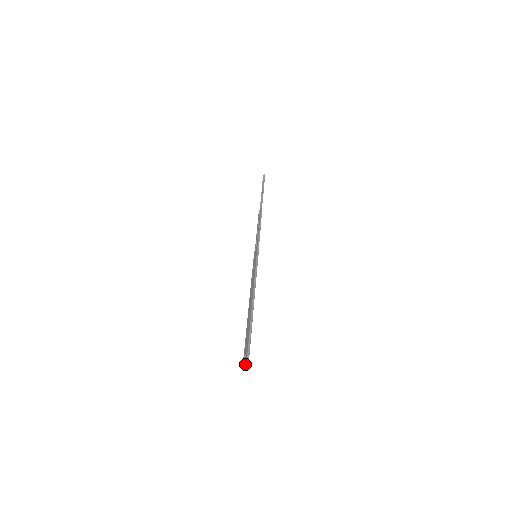
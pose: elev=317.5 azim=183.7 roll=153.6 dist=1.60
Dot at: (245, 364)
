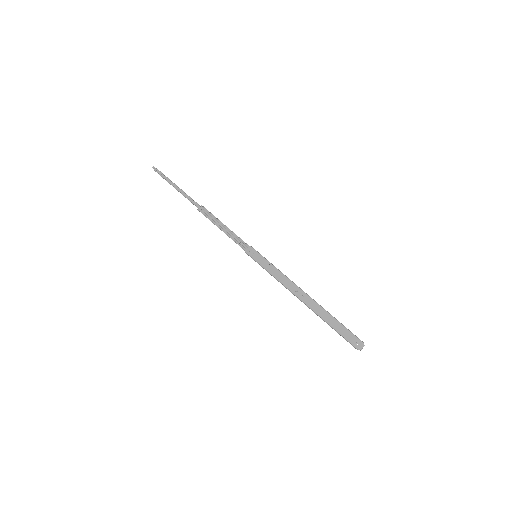
Dot at: occluded
